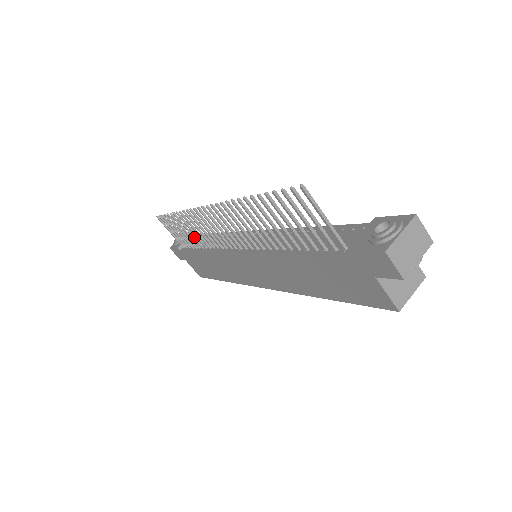
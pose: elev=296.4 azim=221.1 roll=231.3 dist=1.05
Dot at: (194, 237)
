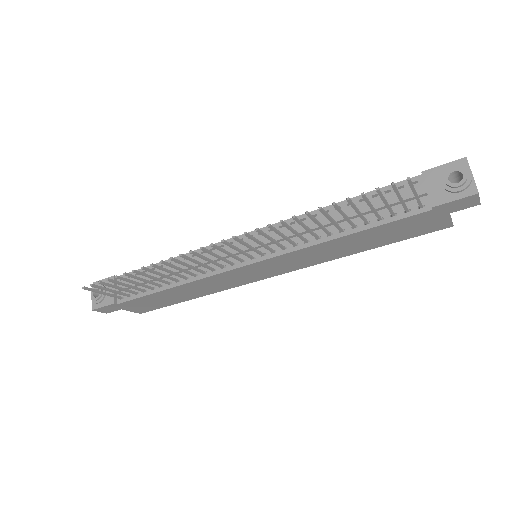
Dot at: (159, 280)
